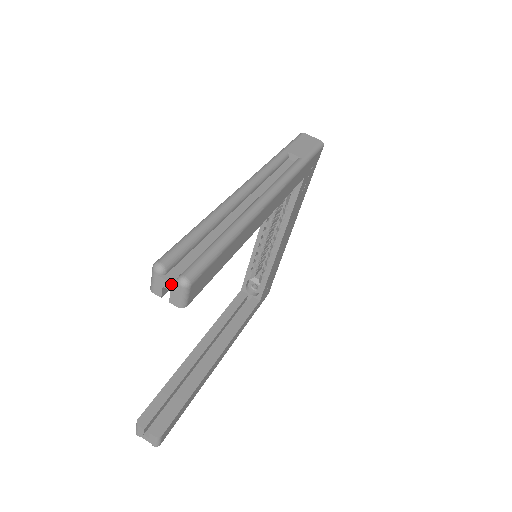
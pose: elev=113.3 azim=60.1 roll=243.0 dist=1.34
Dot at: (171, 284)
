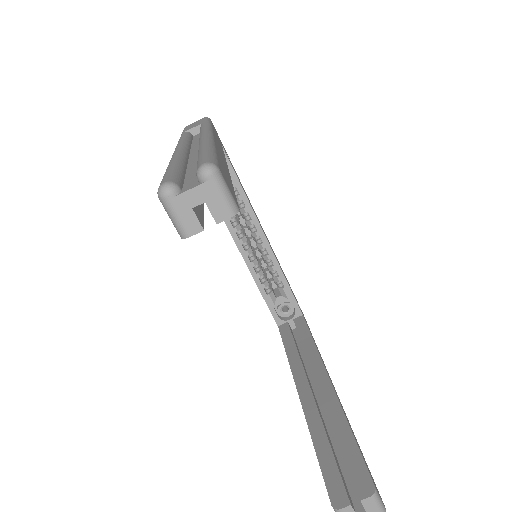
Dot at: (197, 189)
